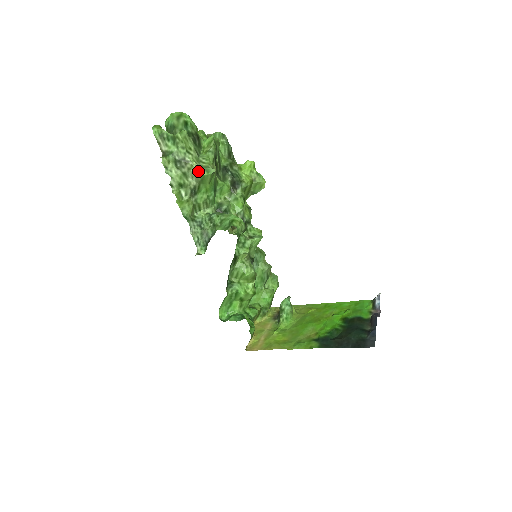
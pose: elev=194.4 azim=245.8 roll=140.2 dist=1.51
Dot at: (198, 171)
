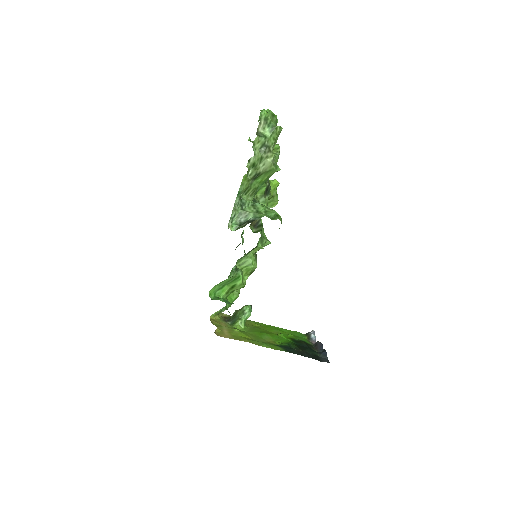
Dot at: (272, 163)
